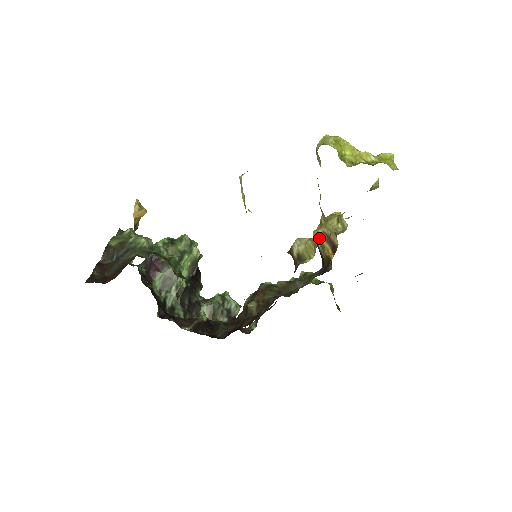
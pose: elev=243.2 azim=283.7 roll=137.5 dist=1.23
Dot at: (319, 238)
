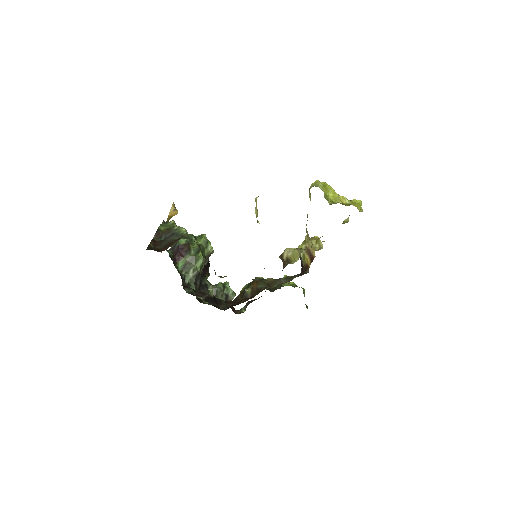
Dot at: occluded
